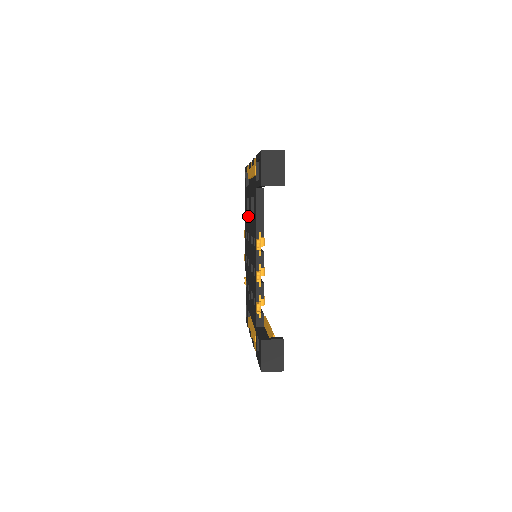
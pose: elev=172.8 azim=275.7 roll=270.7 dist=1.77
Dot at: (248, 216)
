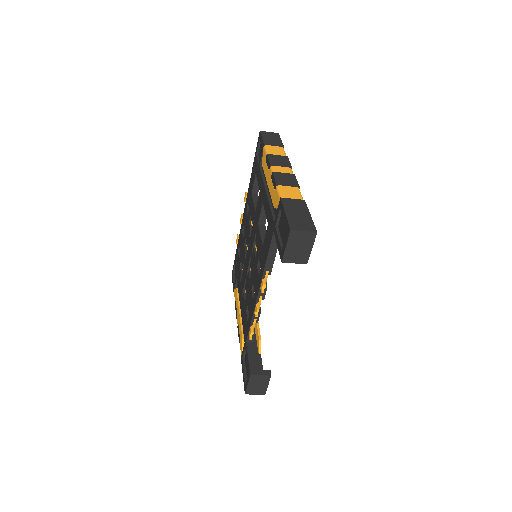
Dot at: (253, 192)
